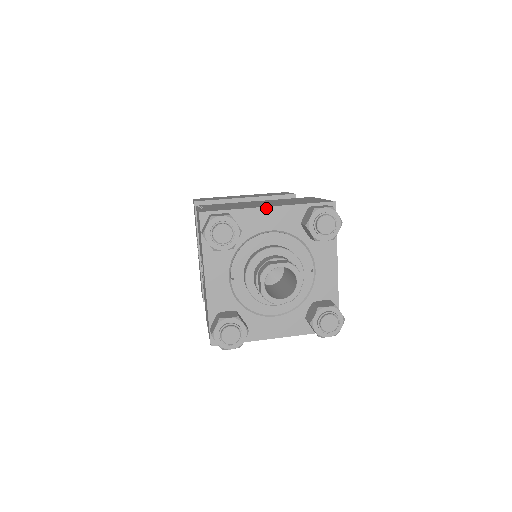
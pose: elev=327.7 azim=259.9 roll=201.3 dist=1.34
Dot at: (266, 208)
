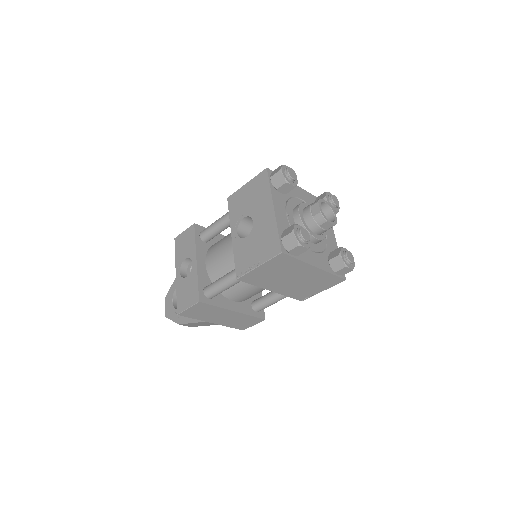
Dot at: (298, 186)
